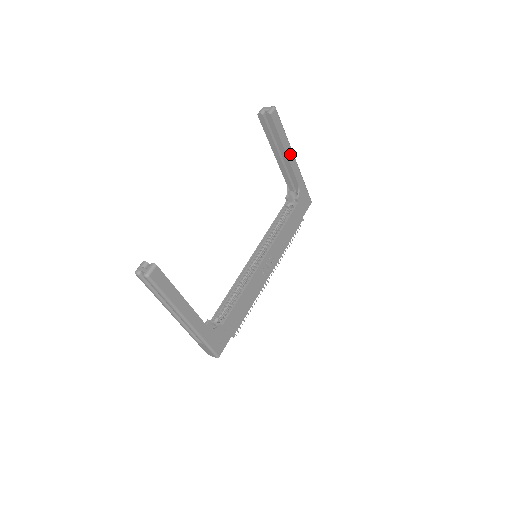
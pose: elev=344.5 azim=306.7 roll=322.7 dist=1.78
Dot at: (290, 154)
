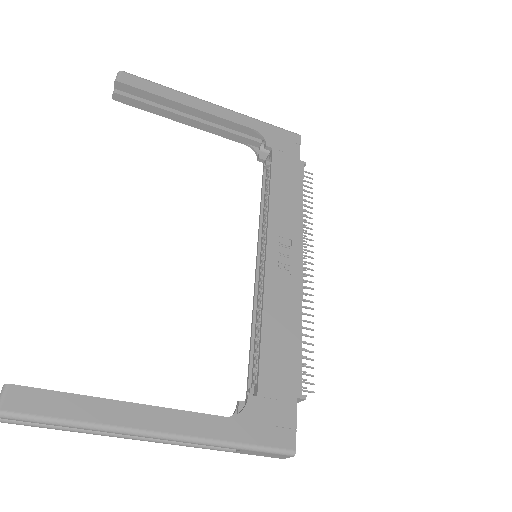
Dot at: (200, 104)
